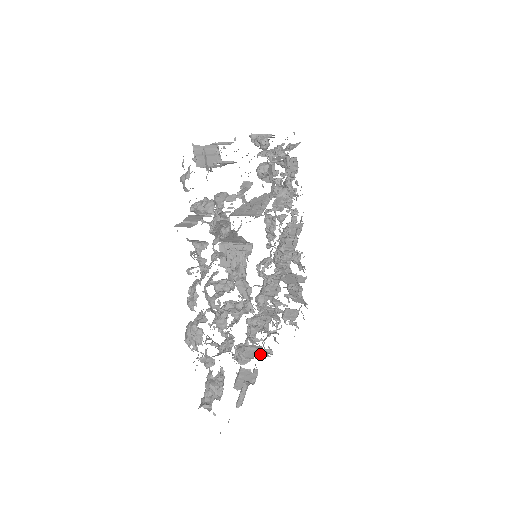
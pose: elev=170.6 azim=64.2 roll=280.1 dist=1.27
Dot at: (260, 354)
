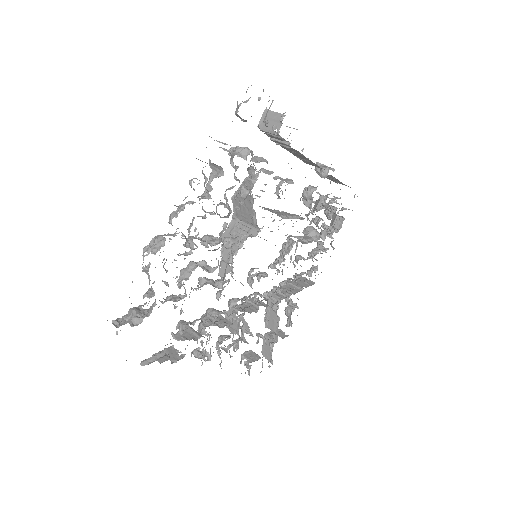
Dot at: (198, 352)
